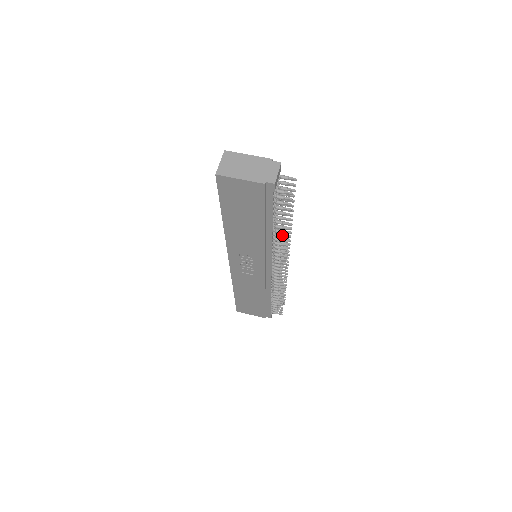
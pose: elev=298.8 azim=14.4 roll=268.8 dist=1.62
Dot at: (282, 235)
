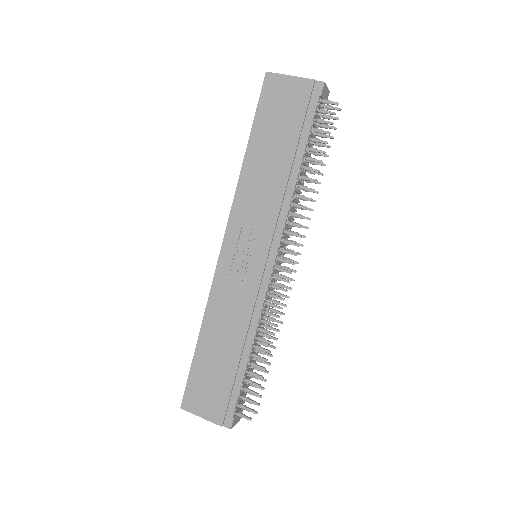
Dot at: (307, 187)
